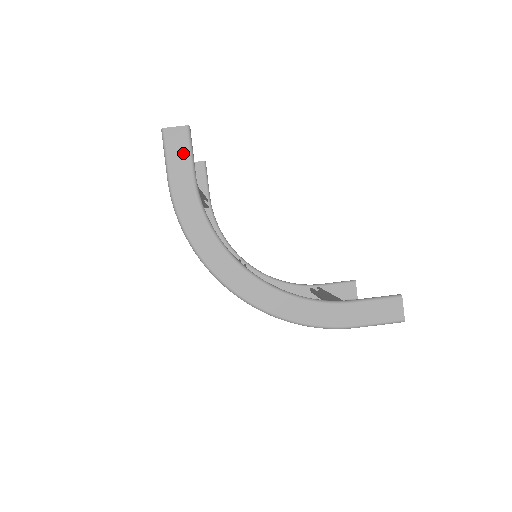
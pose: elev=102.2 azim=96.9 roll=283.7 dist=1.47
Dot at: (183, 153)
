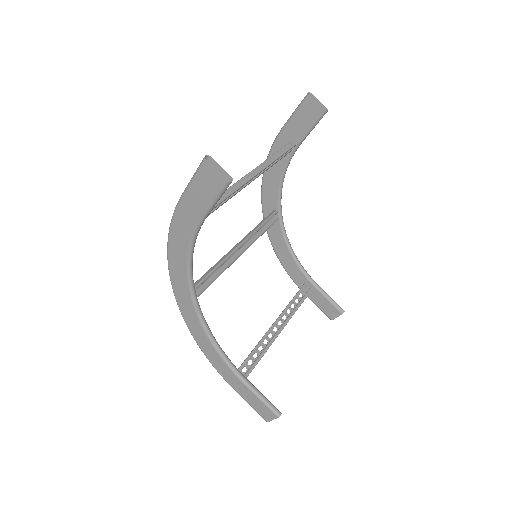
Dot at: (207, 195)
